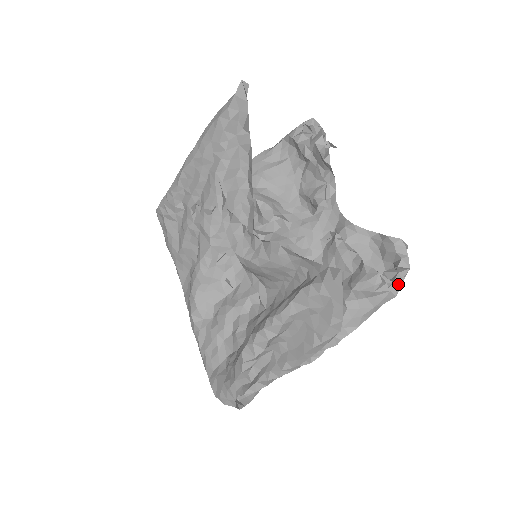
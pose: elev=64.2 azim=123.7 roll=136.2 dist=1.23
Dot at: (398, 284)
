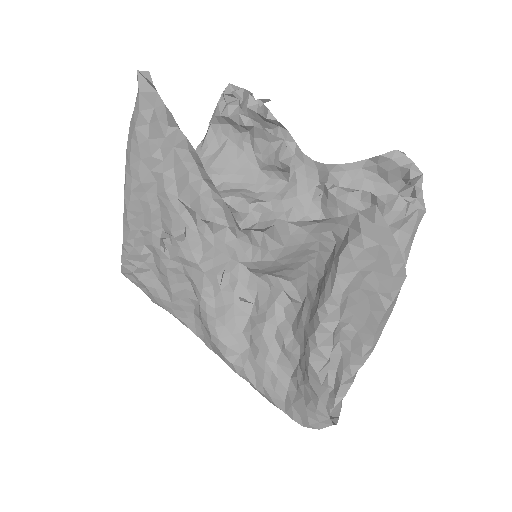
Dot at: (419, 198)
